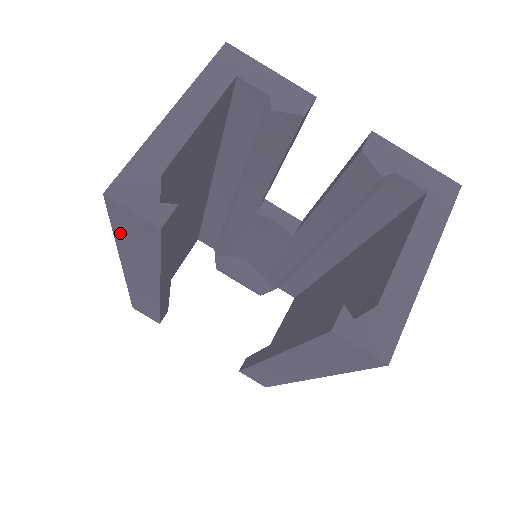
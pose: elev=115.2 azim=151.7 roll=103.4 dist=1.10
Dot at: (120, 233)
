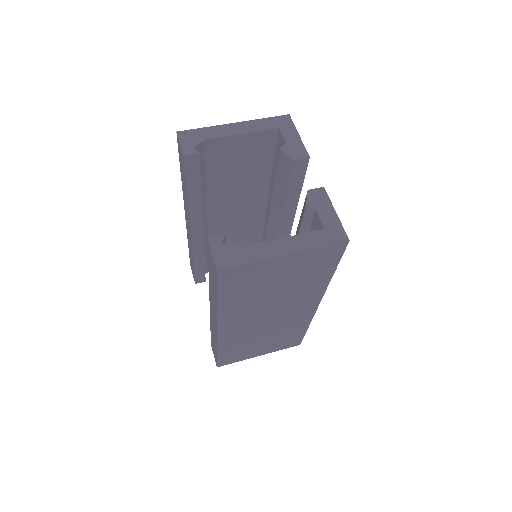
Dot at: occluded
